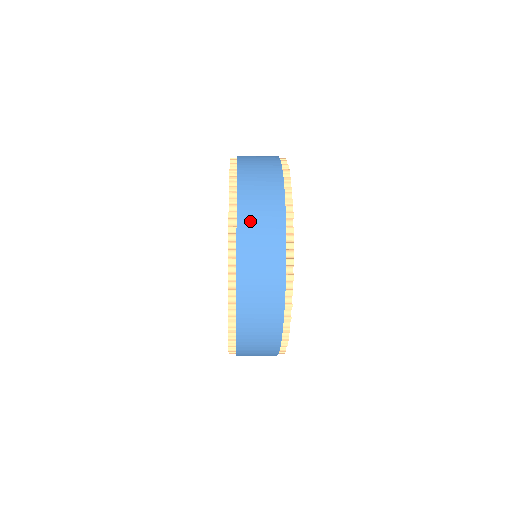
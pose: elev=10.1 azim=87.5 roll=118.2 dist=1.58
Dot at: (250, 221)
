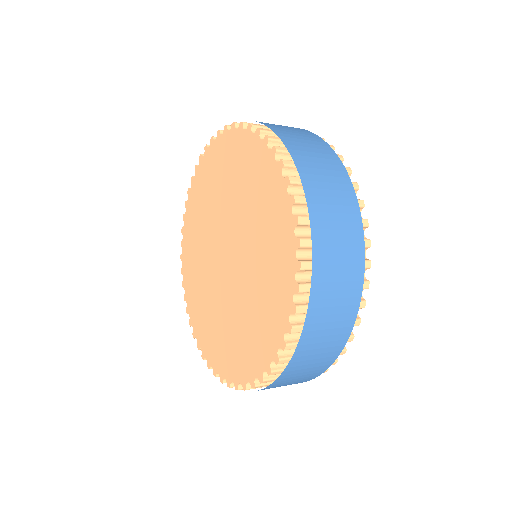
Dot at: (304, 155)
